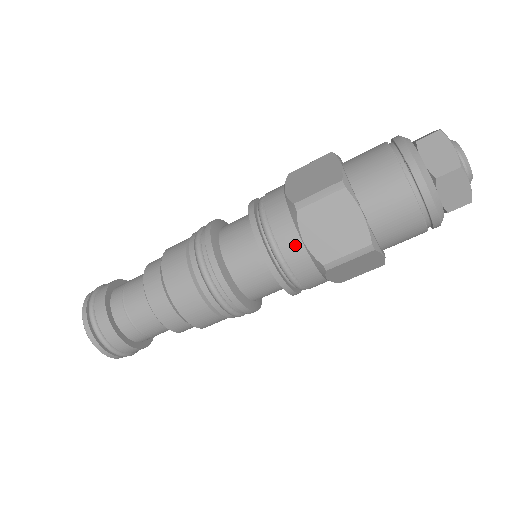
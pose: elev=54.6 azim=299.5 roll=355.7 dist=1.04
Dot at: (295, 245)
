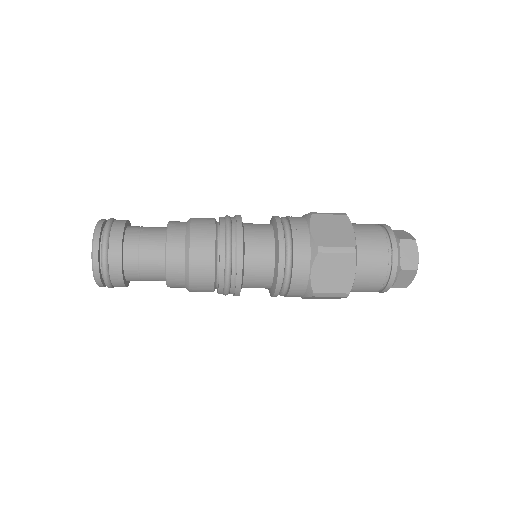
Dot at: occluded
